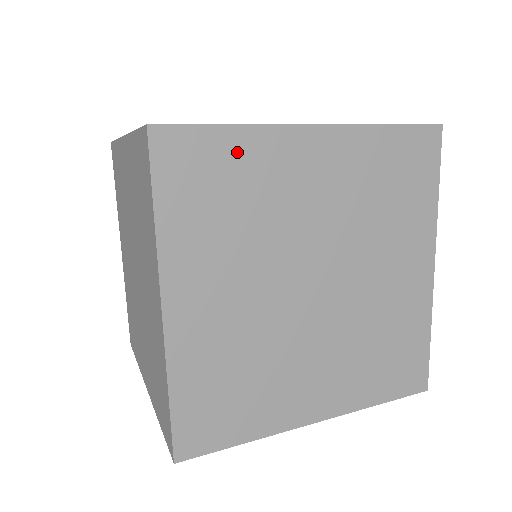
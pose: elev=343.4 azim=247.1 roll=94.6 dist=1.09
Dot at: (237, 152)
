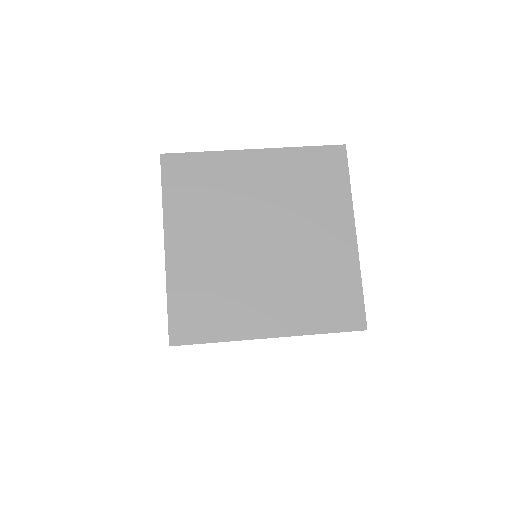
Dot at: (208, 165)
